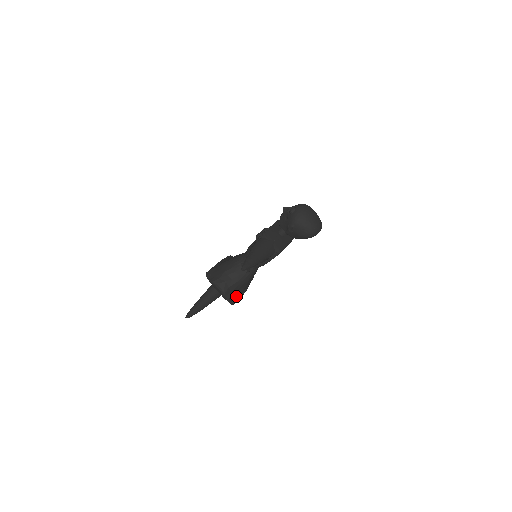
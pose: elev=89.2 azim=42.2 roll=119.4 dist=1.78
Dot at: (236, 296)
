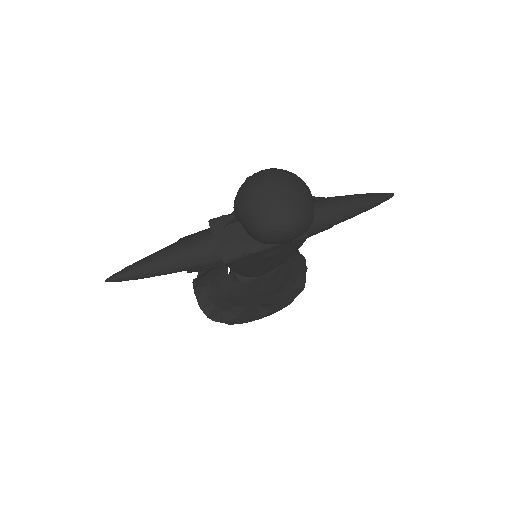
Dot at: (235, 313)
